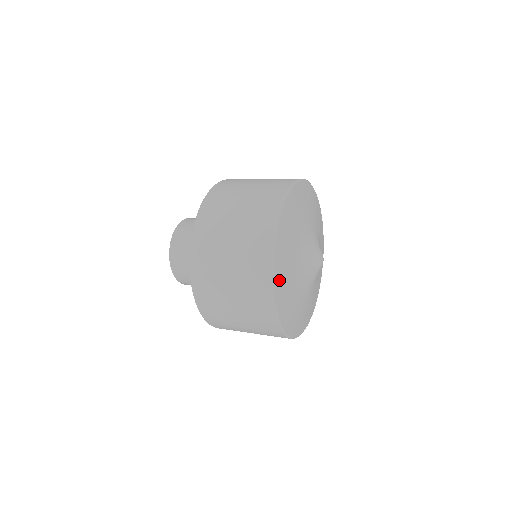
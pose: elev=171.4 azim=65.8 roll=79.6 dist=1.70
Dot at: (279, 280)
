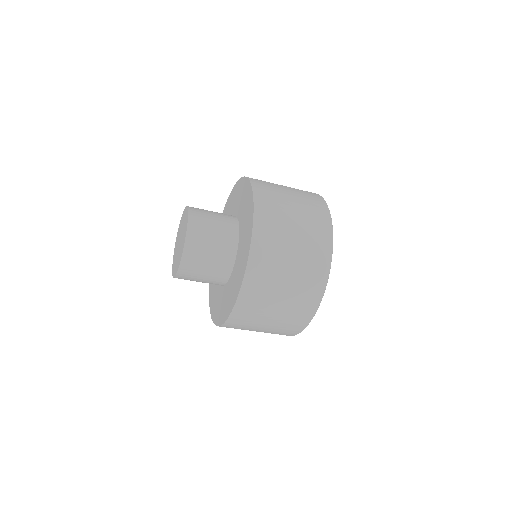
Dot at: occluded
